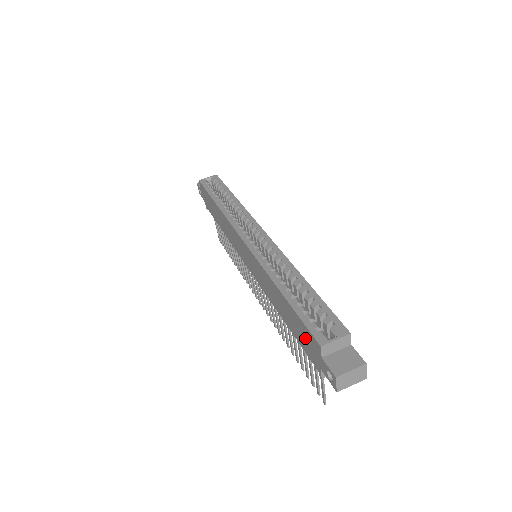
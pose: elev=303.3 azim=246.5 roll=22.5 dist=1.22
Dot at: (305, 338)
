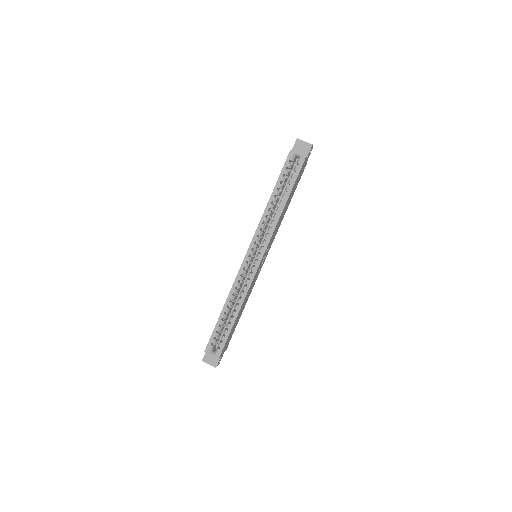
Dot at: occluded
